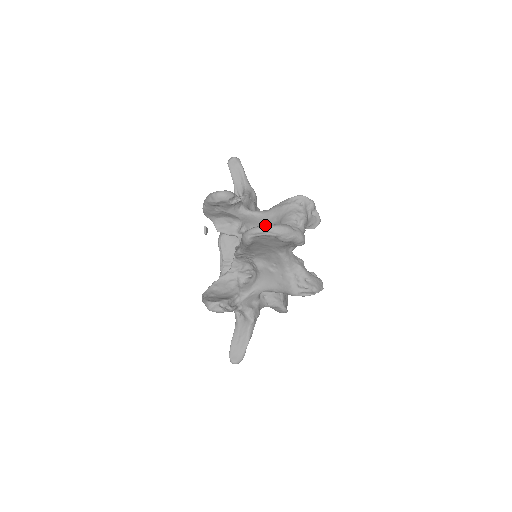
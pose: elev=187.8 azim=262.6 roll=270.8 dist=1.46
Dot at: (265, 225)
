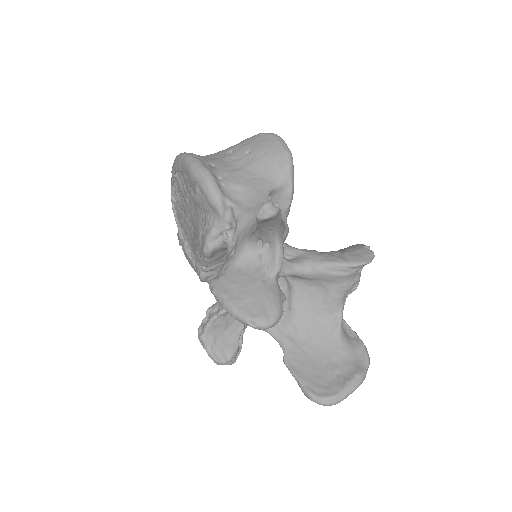
Dot at: (341, 393)
